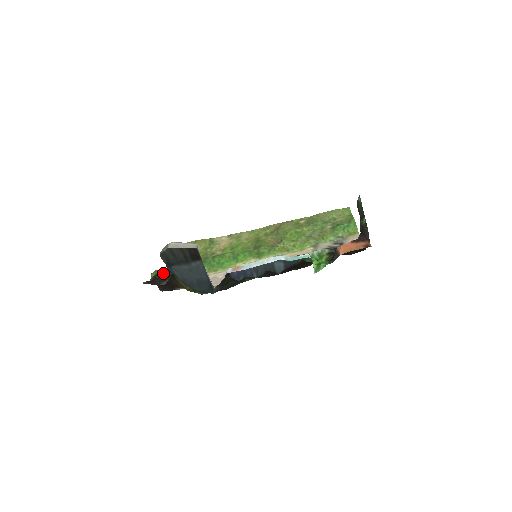
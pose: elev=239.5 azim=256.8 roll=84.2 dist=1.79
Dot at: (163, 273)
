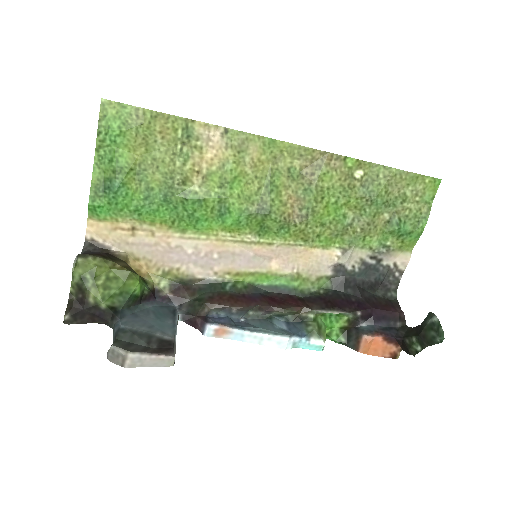
Dot at: (99, 299)
